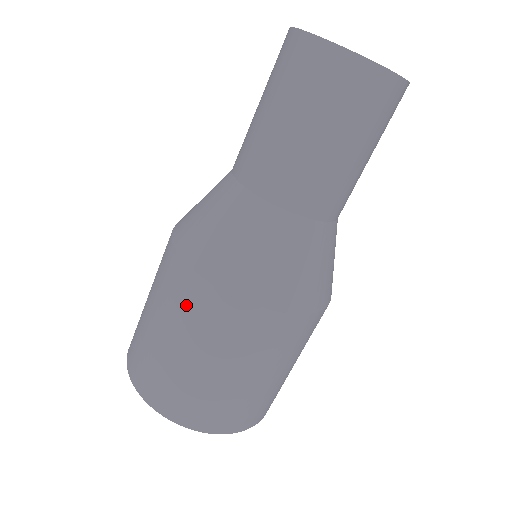
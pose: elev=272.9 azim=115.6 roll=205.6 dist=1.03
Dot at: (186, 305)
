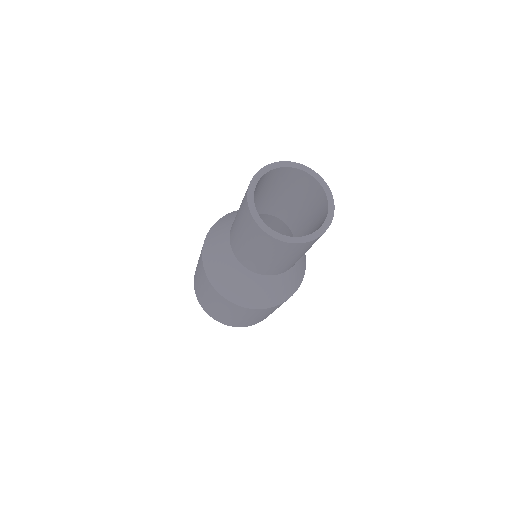
Dot at: occluded
